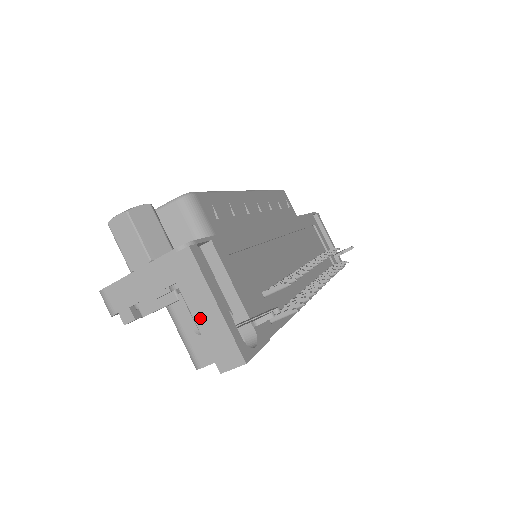
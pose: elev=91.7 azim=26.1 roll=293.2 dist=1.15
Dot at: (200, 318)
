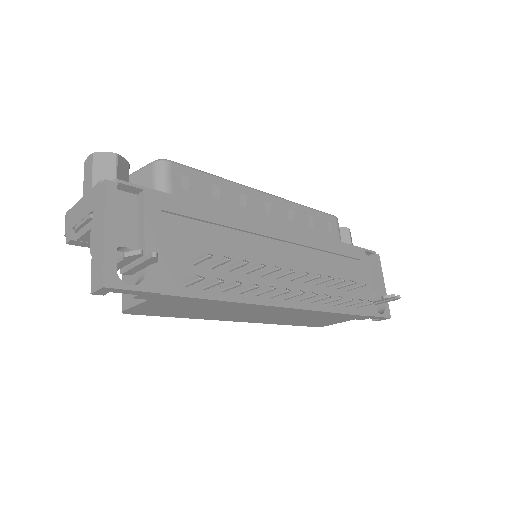
Dot at: (95, 242)
